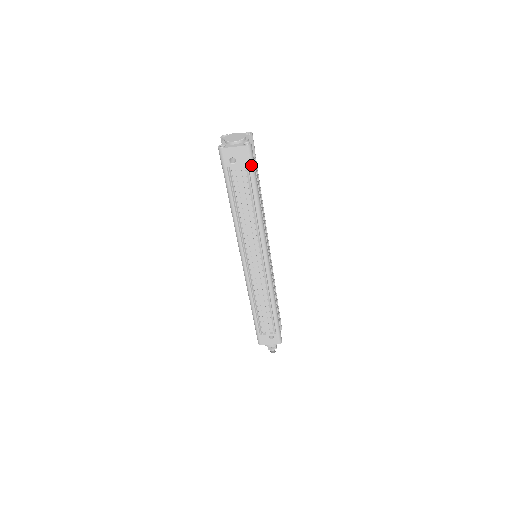
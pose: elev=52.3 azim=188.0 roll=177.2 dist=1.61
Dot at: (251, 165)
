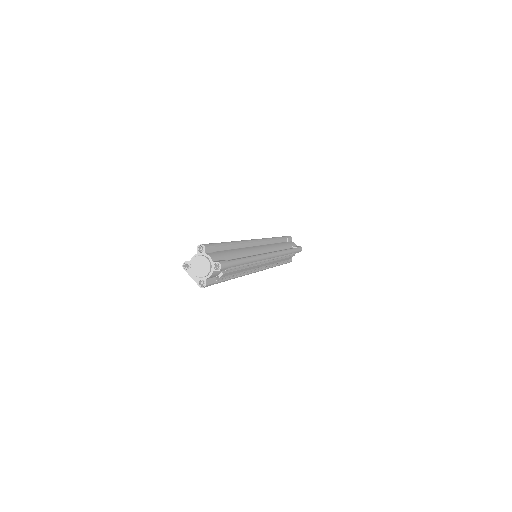
Dot at: occluded
